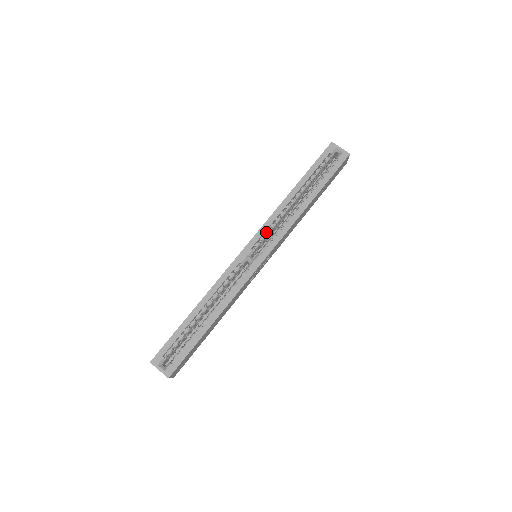
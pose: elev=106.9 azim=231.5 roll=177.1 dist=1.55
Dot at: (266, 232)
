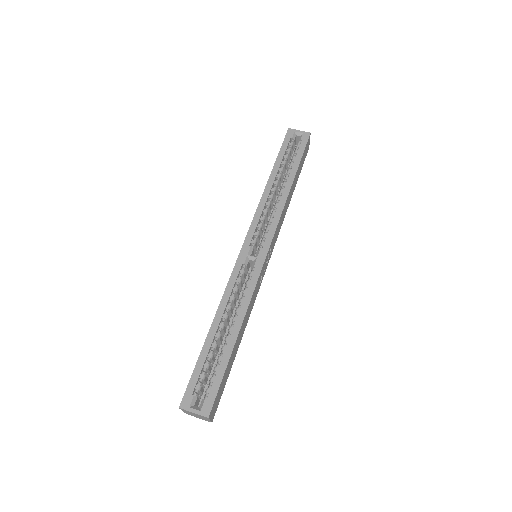
Dot at: (258, 226)
